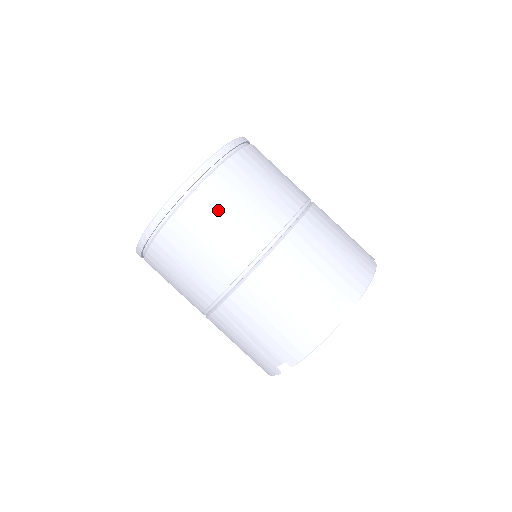
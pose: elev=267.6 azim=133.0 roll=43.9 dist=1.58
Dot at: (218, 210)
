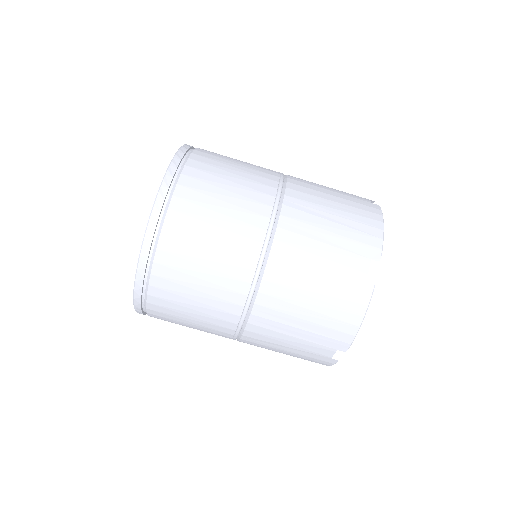
Dot at: (176, 318)
